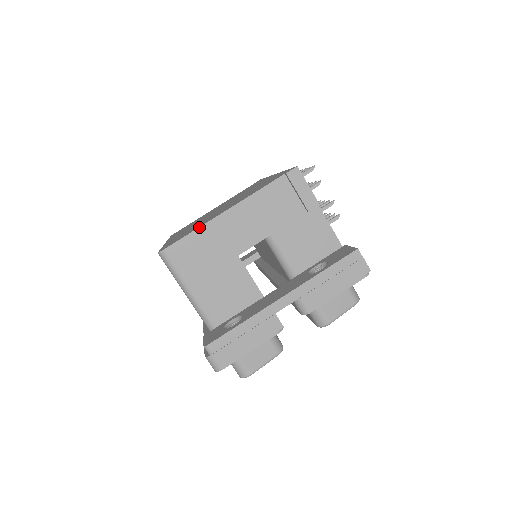
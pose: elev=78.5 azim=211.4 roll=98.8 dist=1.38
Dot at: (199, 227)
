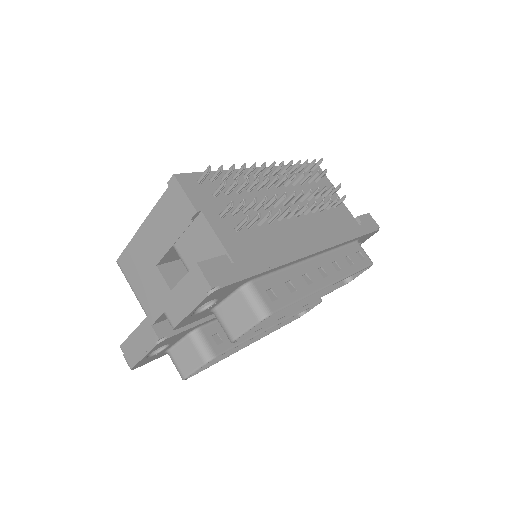
Dot at: occluded
